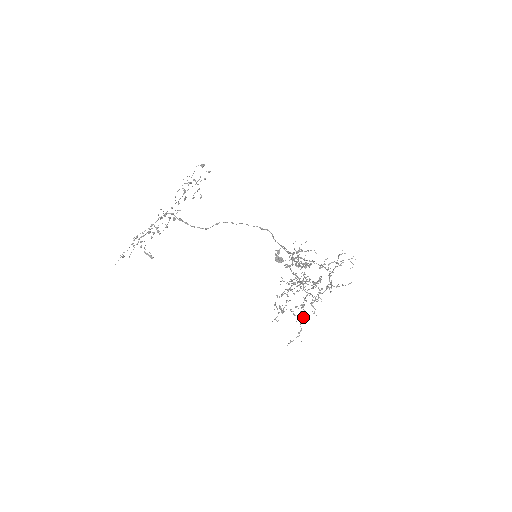
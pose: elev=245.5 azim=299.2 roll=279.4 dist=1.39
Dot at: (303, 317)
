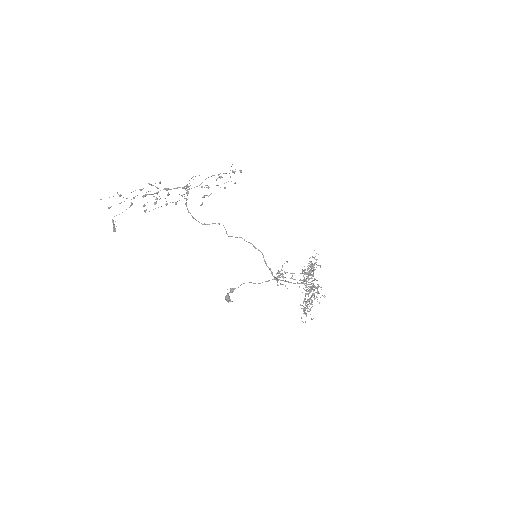
Dot at: occluded
